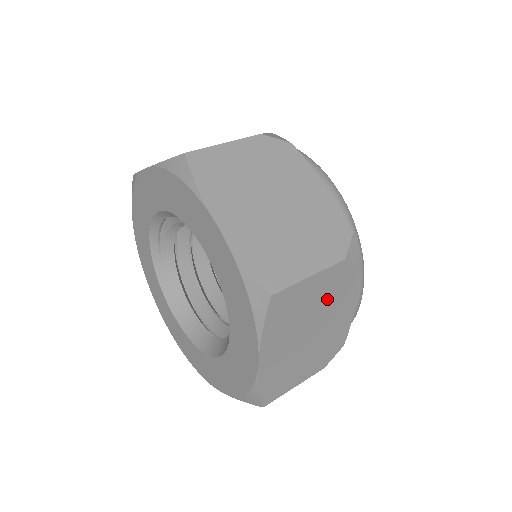
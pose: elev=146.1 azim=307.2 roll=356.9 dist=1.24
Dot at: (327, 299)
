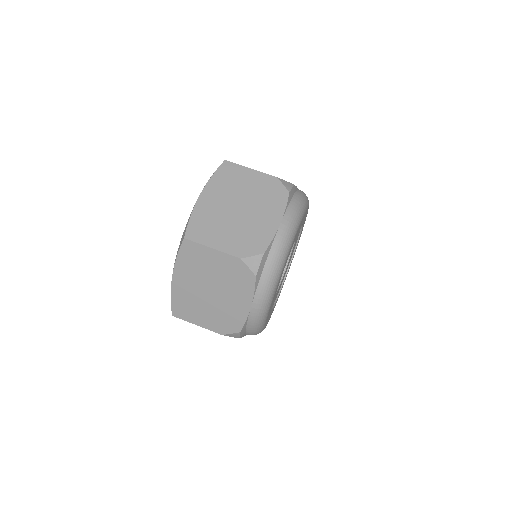
Dot at: occluded
